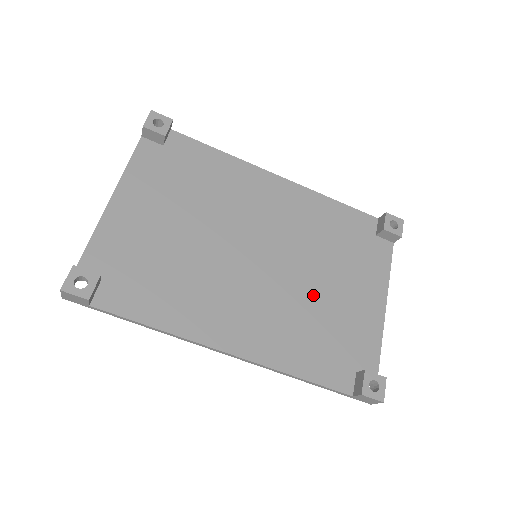
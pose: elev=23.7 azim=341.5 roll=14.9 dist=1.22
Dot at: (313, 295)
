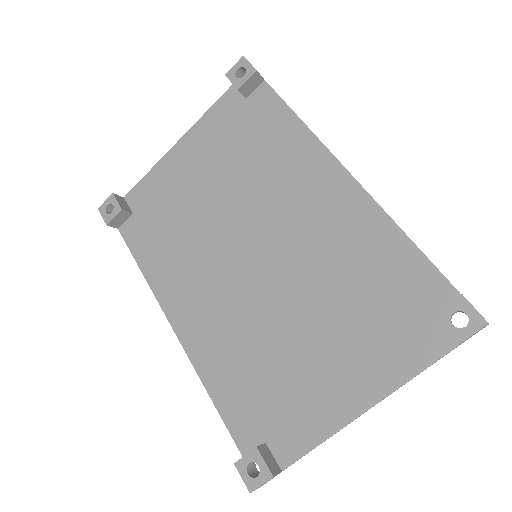
Dot at: (281, 333)
